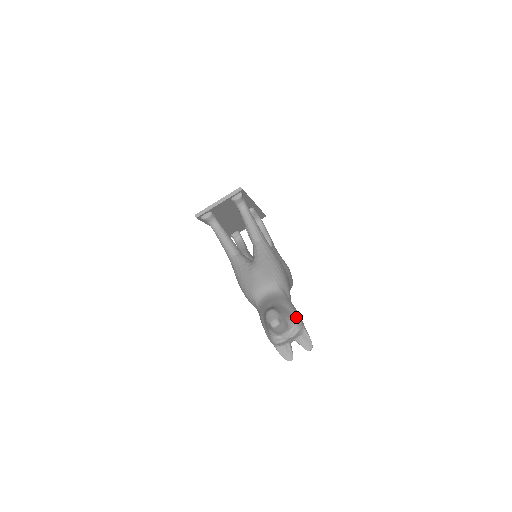
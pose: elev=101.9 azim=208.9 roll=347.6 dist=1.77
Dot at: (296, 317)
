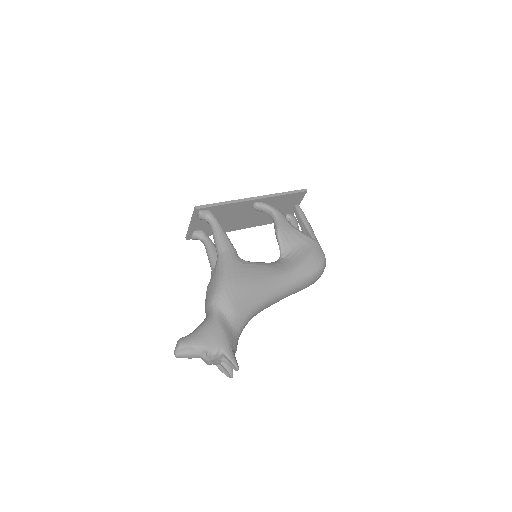
Dot at: (211, 341)
